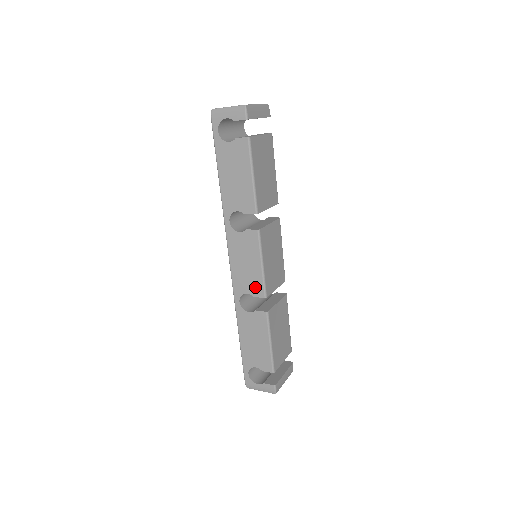
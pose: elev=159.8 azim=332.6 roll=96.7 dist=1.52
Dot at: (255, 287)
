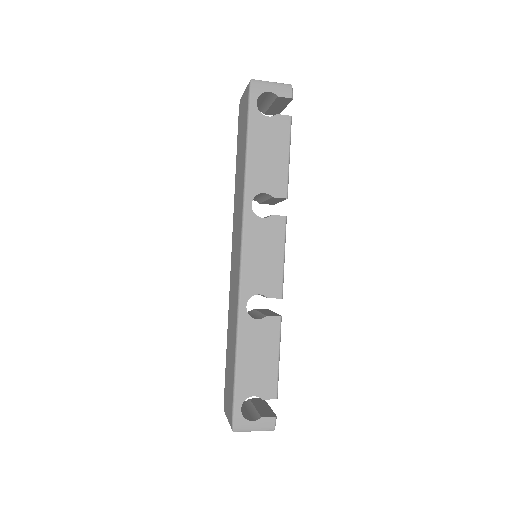
Dot at: (271, 285)
